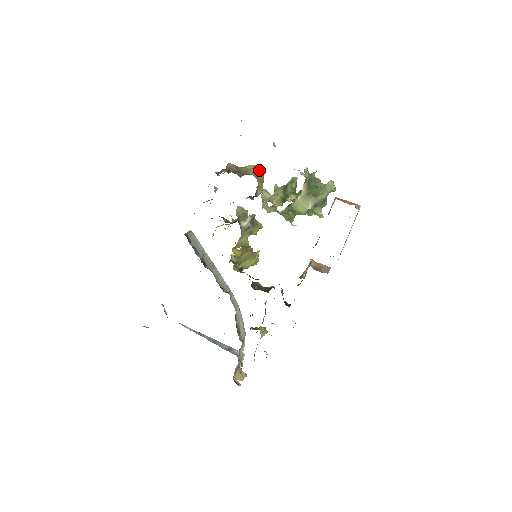
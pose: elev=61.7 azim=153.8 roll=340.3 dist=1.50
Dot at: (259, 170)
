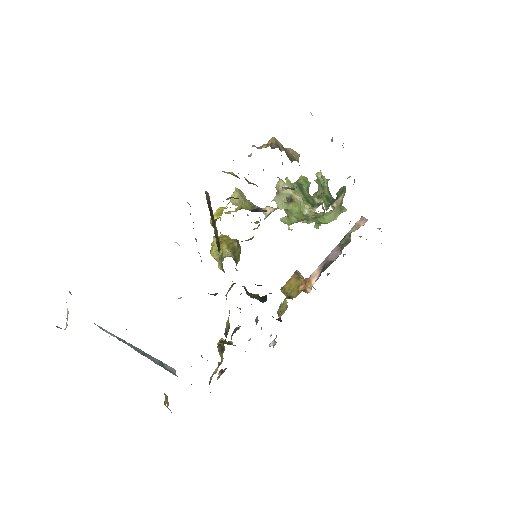
Dot at: occluded
